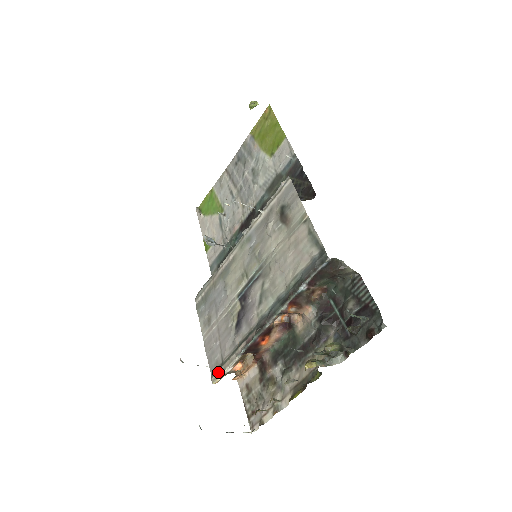
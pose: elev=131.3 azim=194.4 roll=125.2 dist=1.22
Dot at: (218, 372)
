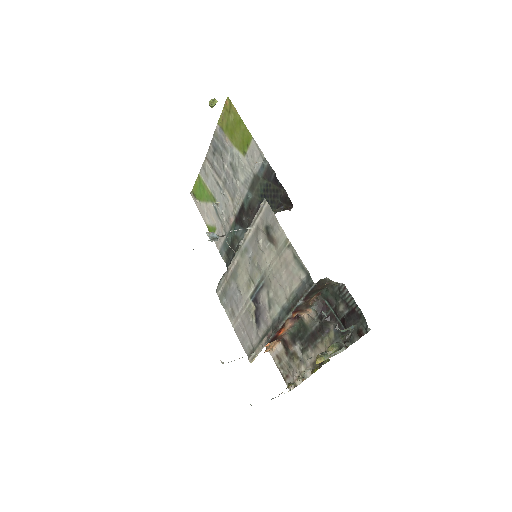
Dot at: (252, 356)
